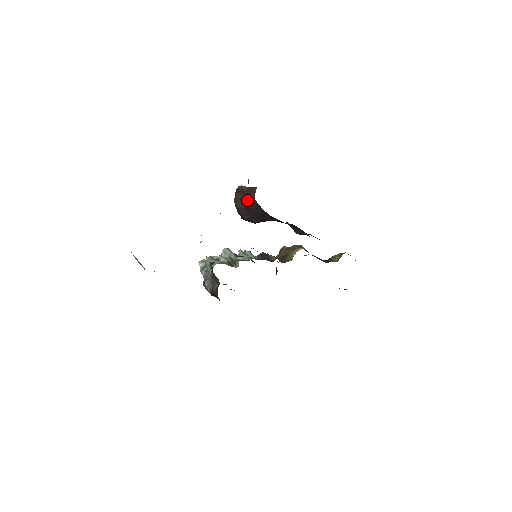
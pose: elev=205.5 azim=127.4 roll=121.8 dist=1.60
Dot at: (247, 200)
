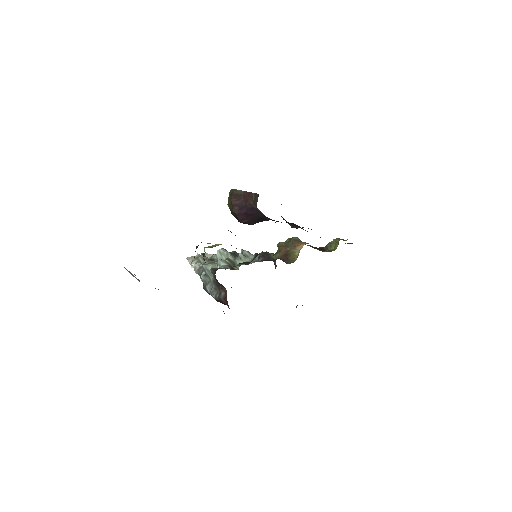
Dot at: (245, 205)
